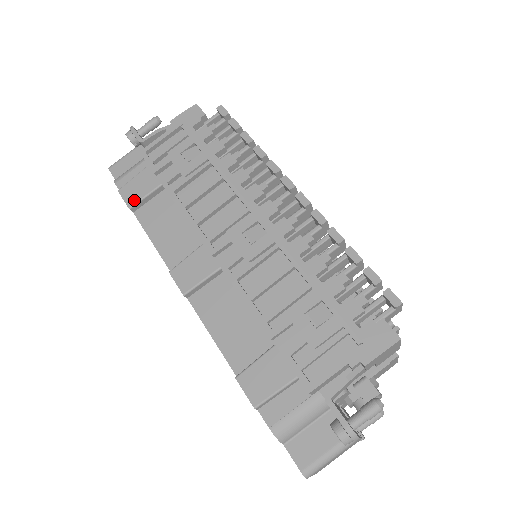
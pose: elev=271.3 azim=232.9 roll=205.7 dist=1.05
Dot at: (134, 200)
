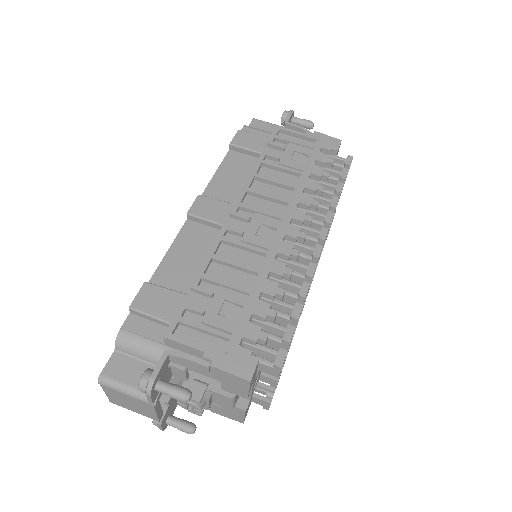
Dot at: (238, 143)
